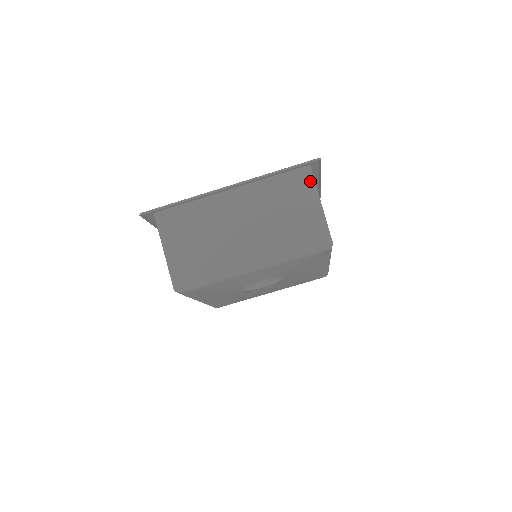
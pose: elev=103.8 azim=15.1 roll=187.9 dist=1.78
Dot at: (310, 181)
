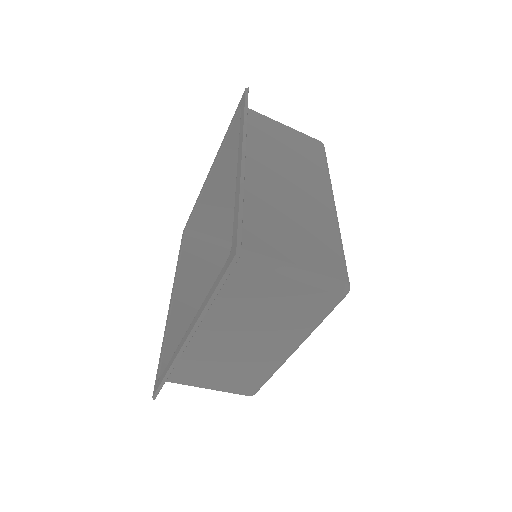
Dot at: (253, 266)
